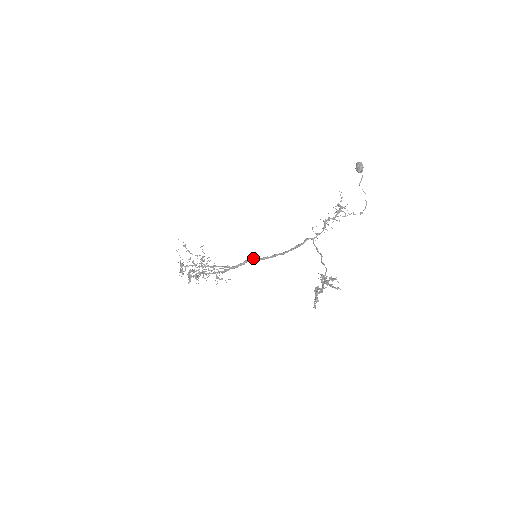
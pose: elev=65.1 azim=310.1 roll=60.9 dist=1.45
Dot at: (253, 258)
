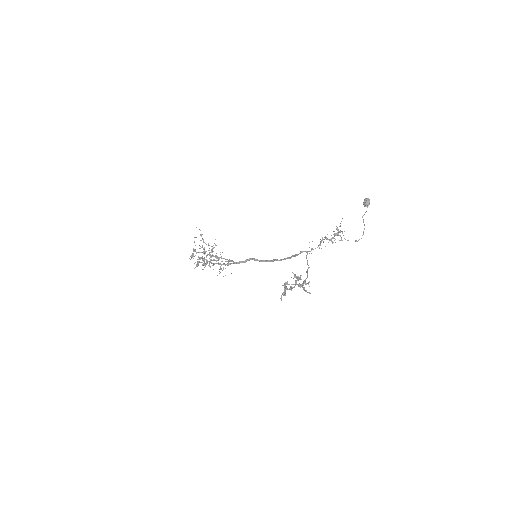
Dot at: (254, 258)
